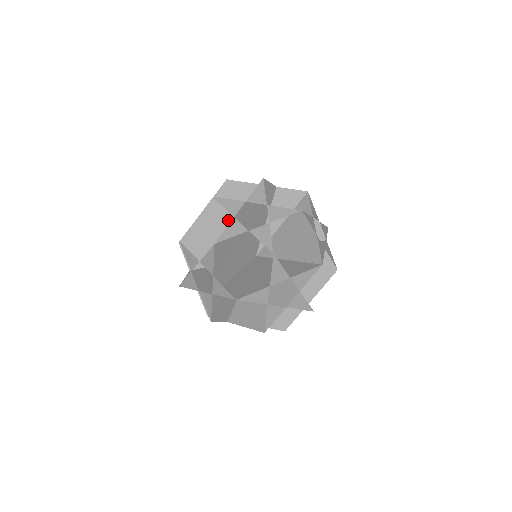
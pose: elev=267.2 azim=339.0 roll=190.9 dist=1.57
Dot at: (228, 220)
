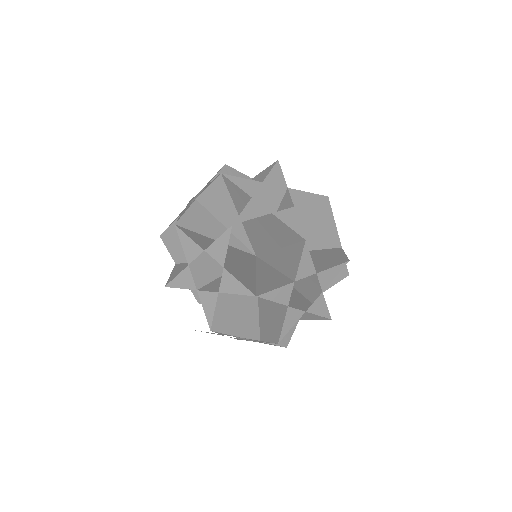
Dot at: occluded
